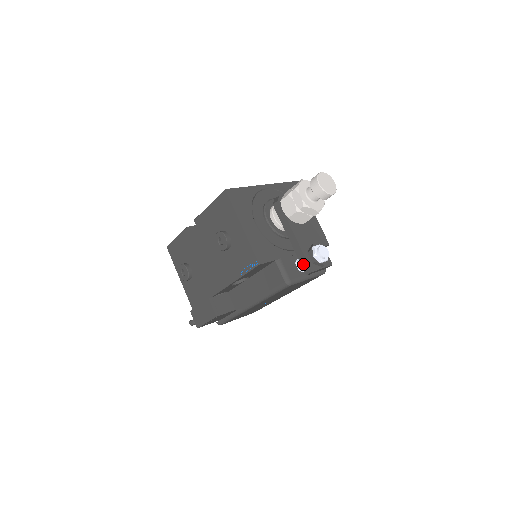
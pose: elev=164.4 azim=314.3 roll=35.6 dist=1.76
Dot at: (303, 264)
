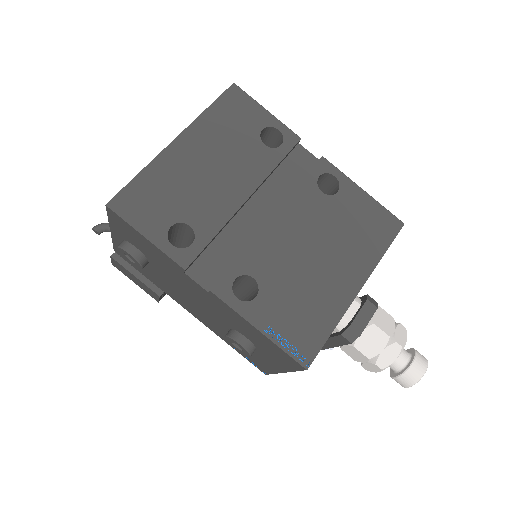
Dot at: occluded
